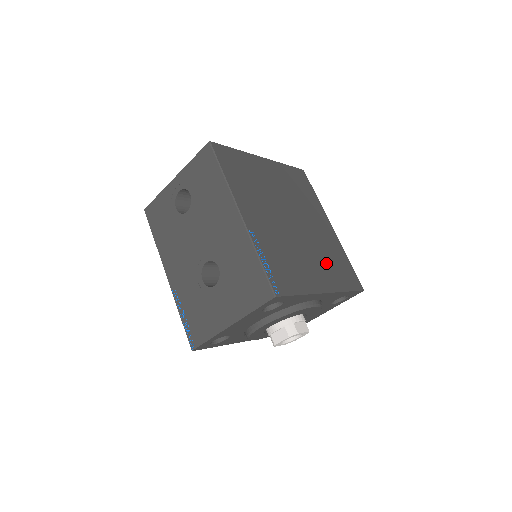
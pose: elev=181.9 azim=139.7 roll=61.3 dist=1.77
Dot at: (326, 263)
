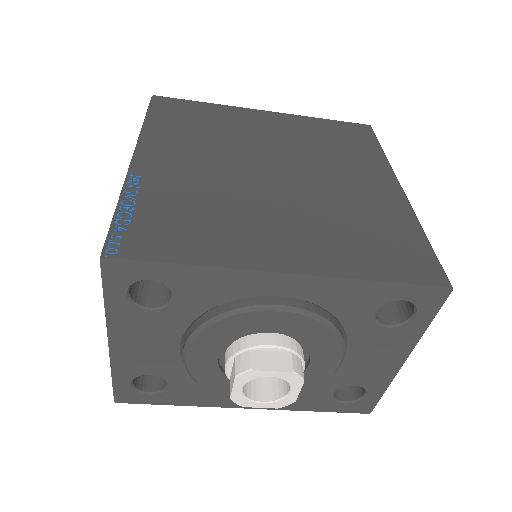
Dot at: (331, 231)
